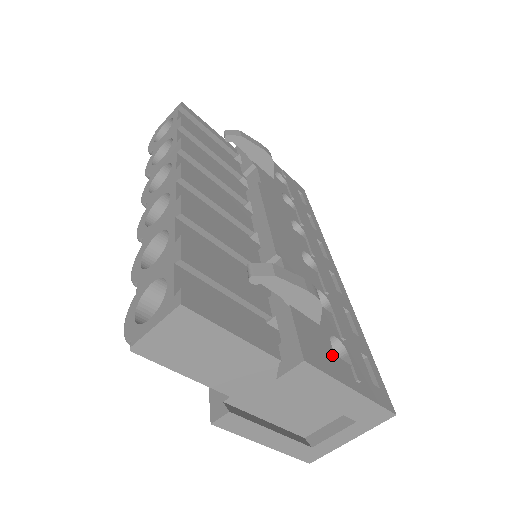
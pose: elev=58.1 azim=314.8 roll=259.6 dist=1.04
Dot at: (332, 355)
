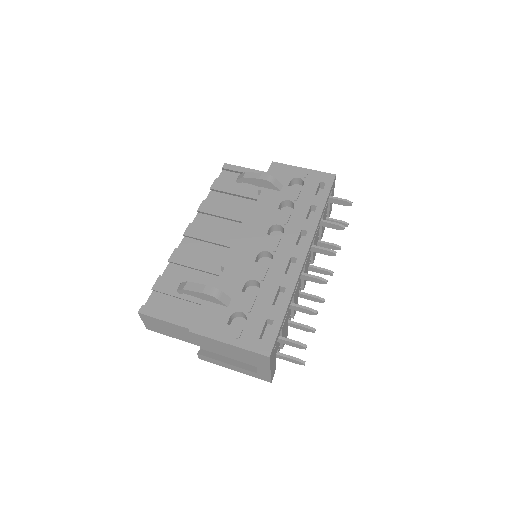
Dot at: (223, 325)
